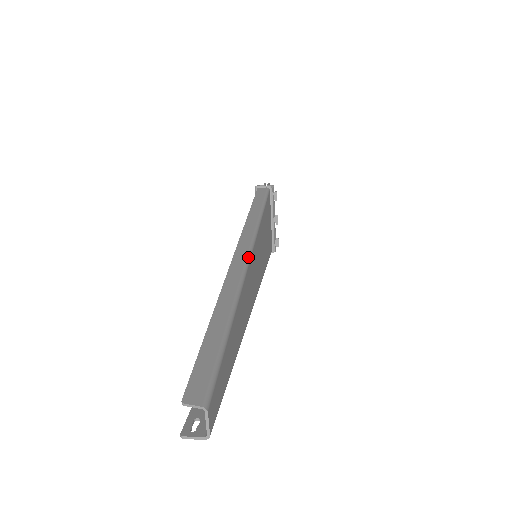
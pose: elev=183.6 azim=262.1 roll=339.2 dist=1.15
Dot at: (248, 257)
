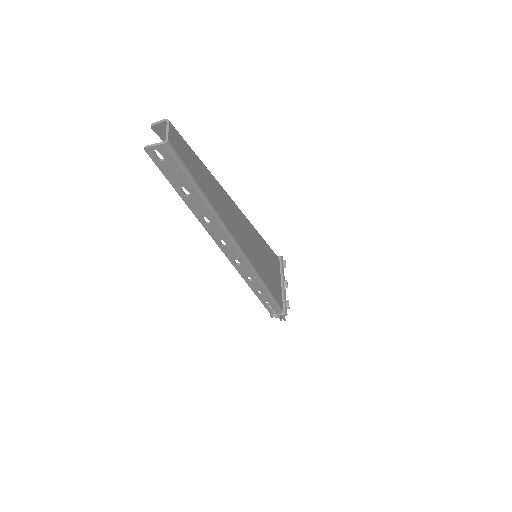
Dot at: (241, 211)
